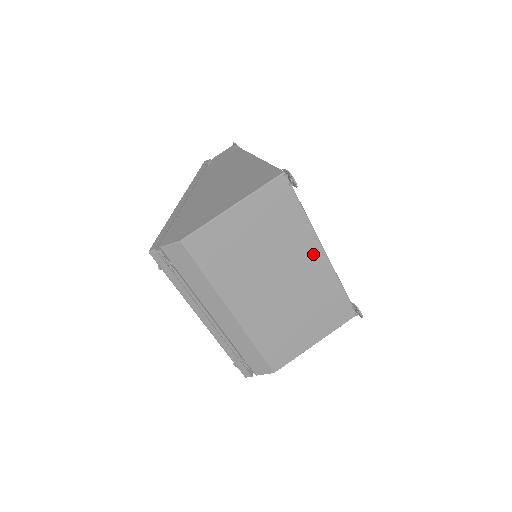
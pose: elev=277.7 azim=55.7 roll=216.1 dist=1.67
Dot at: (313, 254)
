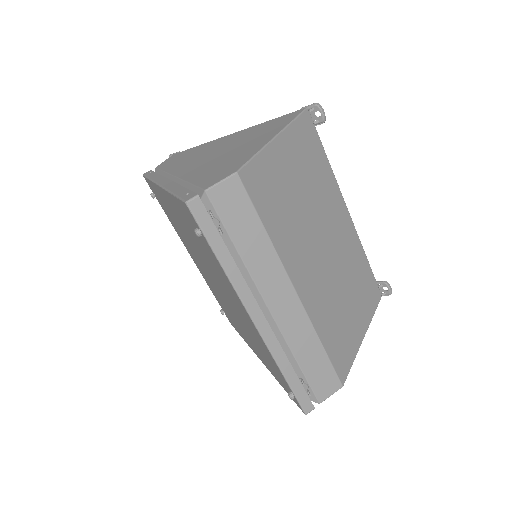
Dot at: (342, 214)
